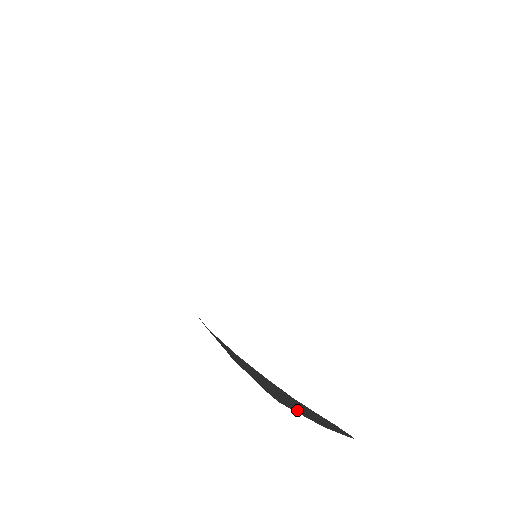
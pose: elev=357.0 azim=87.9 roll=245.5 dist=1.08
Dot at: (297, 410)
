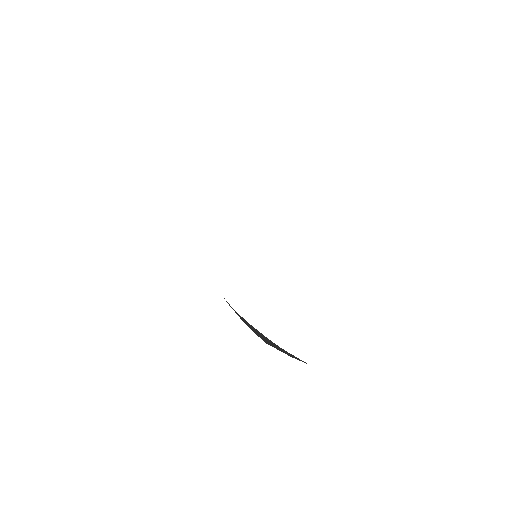
Dot at: (279, 350)
